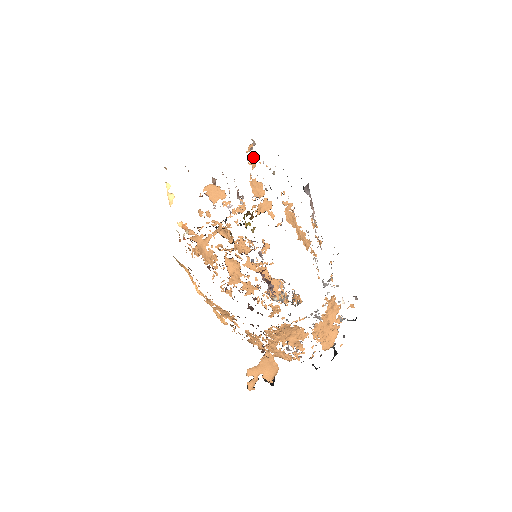
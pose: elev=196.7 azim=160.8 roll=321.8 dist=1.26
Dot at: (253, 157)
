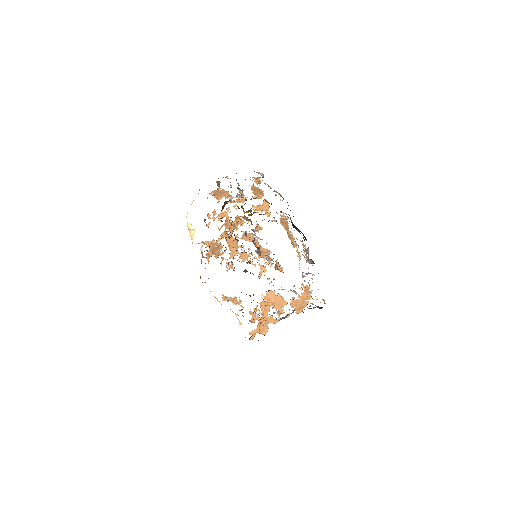
Dot at: (260, 181)
